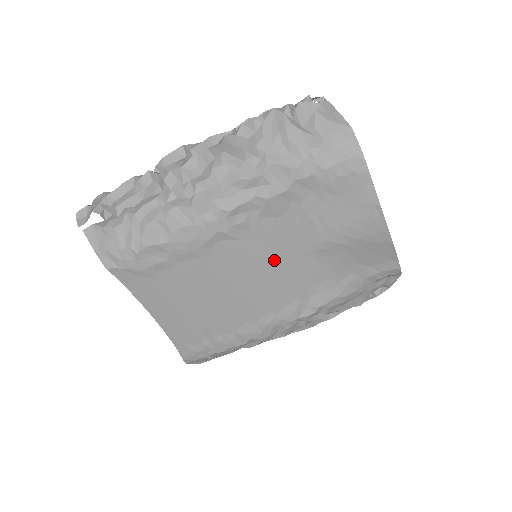
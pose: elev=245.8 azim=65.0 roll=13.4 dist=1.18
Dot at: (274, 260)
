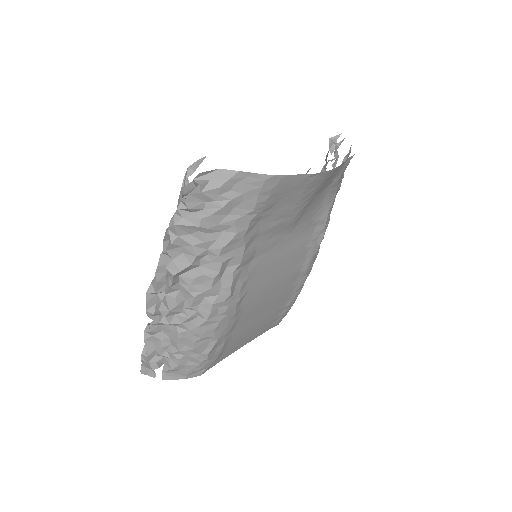
Dot at: (277, 261)
